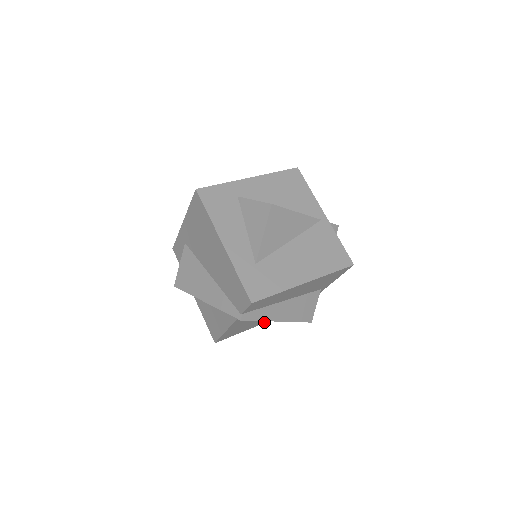
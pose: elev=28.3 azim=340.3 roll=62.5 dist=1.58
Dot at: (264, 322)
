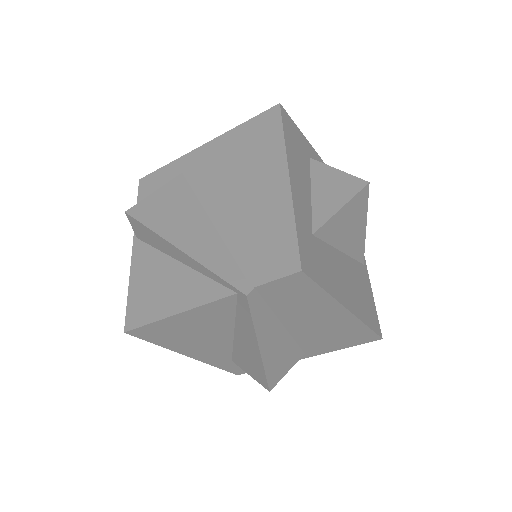
Dot at: (195, 356)
